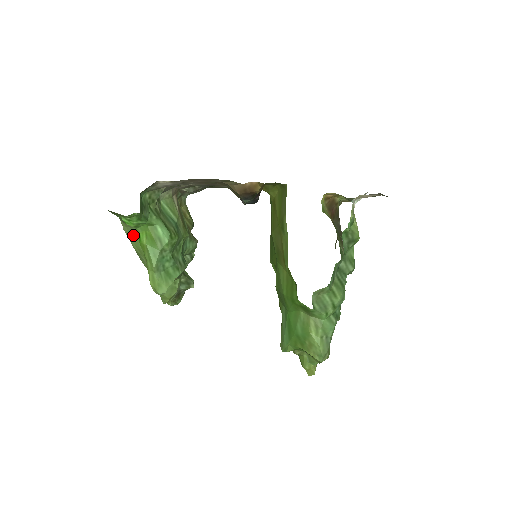
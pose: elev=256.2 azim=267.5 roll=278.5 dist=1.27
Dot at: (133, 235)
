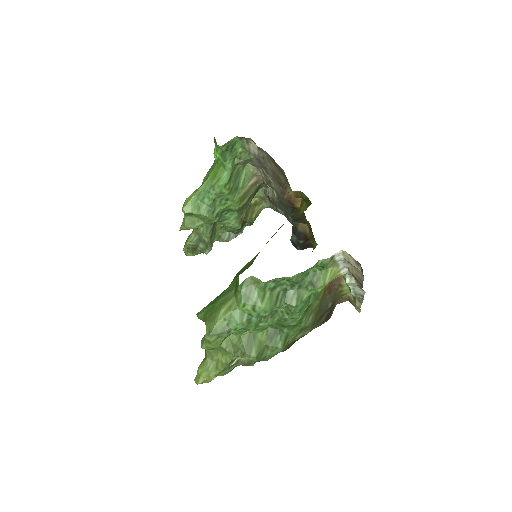
Dot at: (211, 169)
